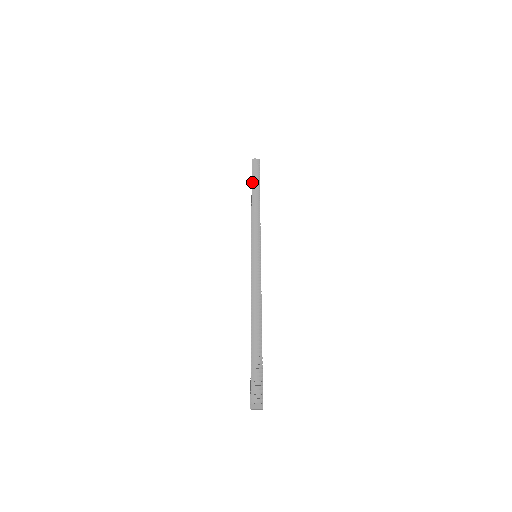
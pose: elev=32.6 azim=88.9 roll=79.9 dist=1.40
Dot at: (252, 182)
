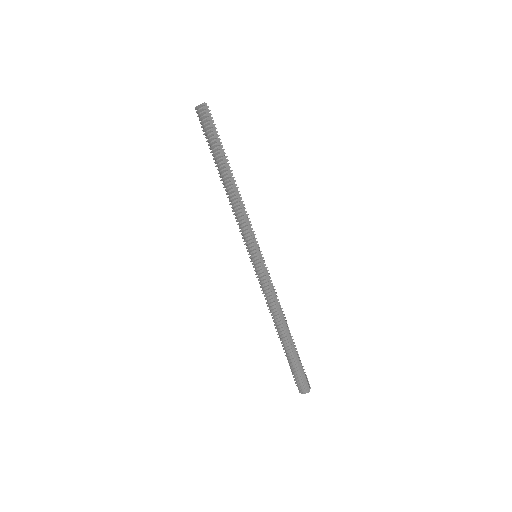
Dot at: occluded
